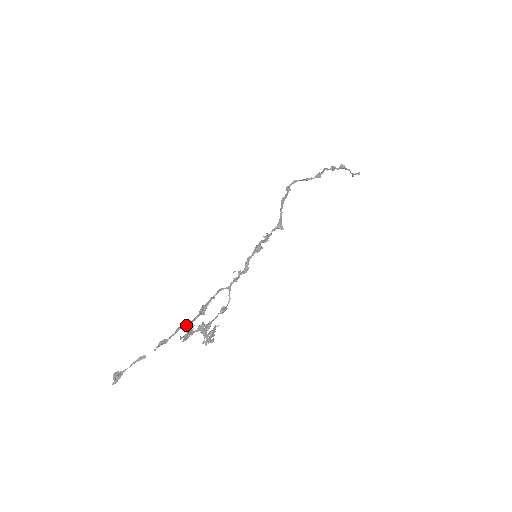
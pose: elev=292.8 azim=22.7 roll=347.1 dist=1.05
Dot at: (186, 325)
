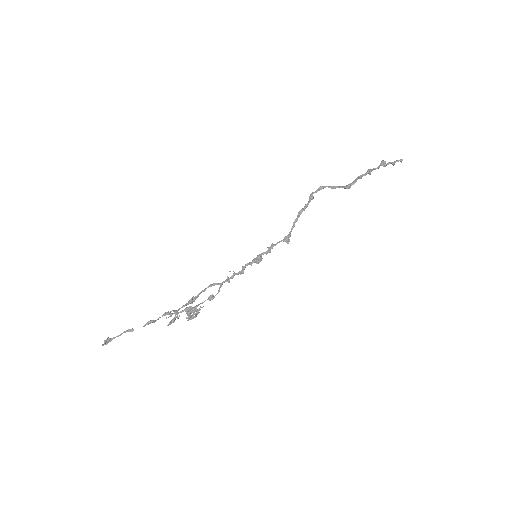
Dot at: occluded
